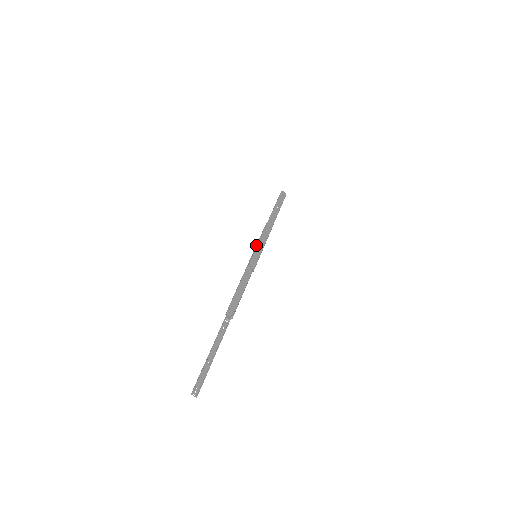
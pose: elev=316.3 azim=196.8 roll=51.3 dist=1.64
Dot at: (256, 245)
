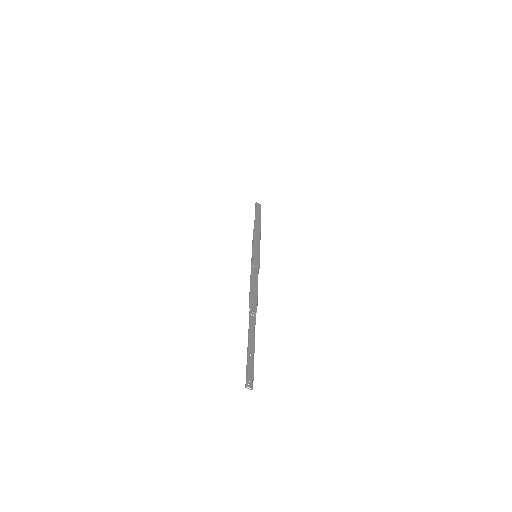
Dot at: (252, 248)
